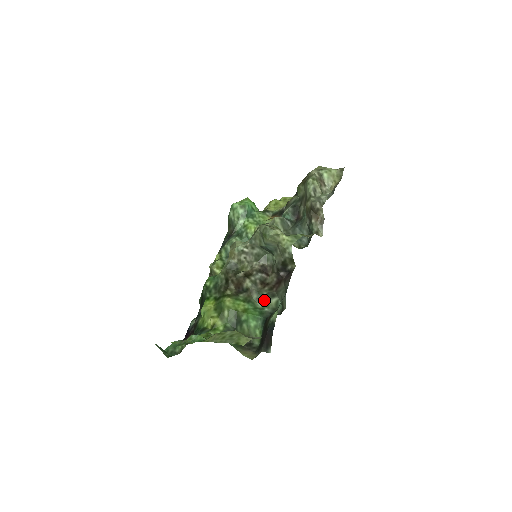
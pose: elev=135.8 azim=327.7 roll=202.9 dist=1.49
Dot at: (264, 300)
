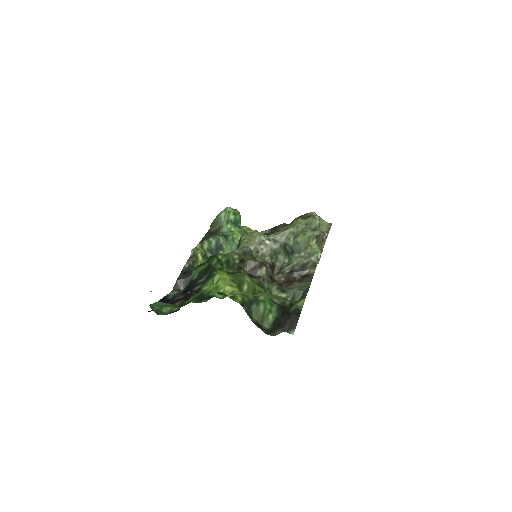
Dot at: (273, 292)
